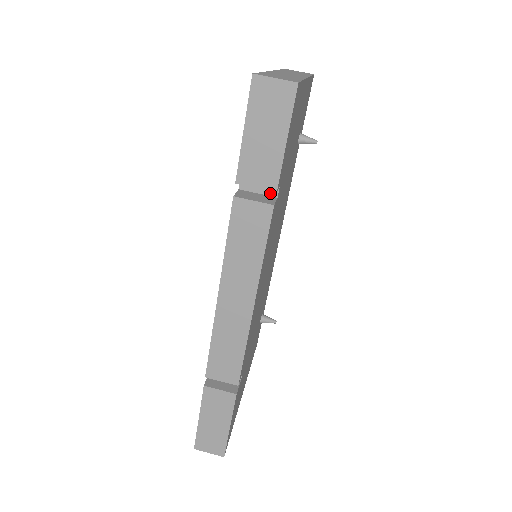
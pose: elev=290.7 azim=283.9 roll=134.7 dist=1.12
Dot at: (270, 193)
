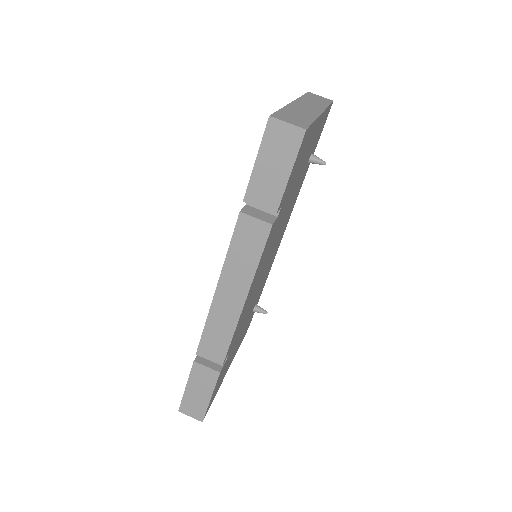
Dot at: occluded
